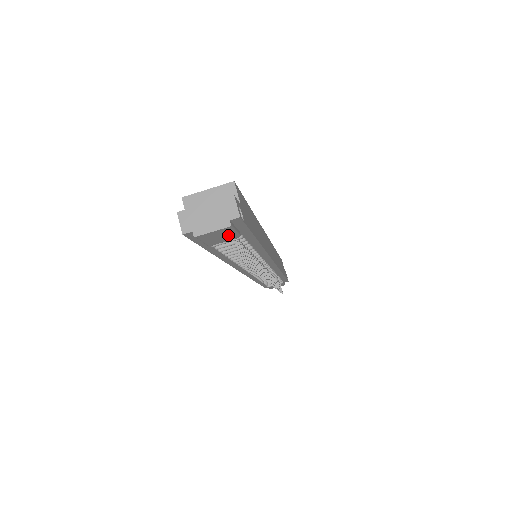
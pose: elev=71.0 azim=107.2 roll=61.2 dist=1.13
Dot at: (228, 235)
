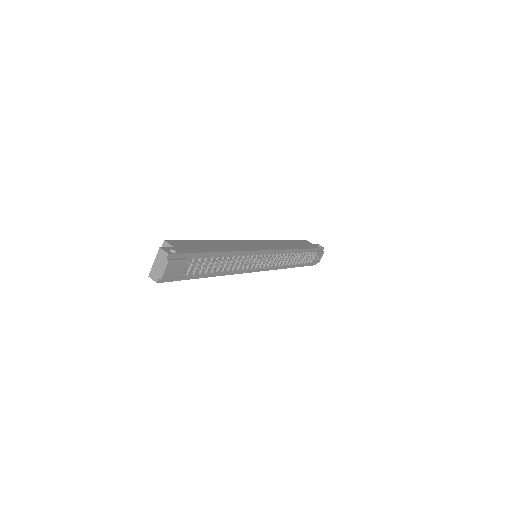
Dot at: (179, 265)
